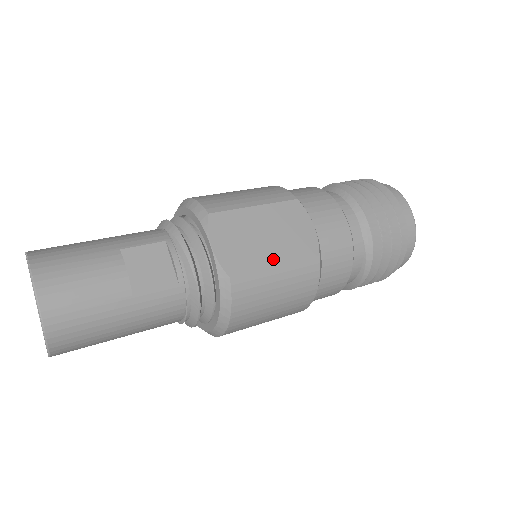
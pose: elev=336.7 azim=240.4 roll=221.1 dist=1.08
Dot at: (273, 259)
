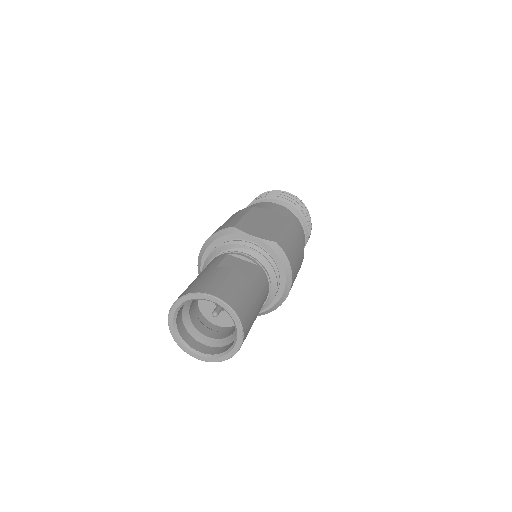
Dot at: (278, 229)
